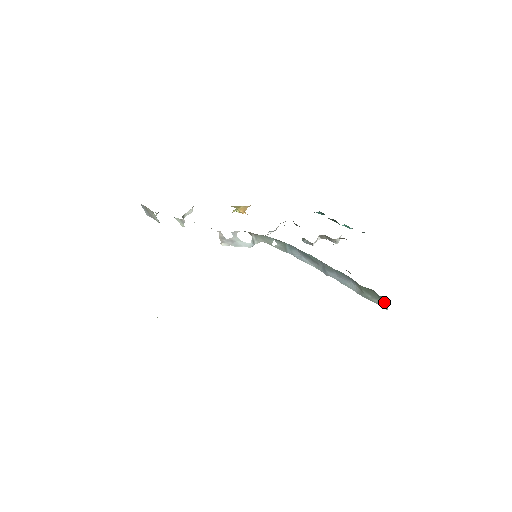
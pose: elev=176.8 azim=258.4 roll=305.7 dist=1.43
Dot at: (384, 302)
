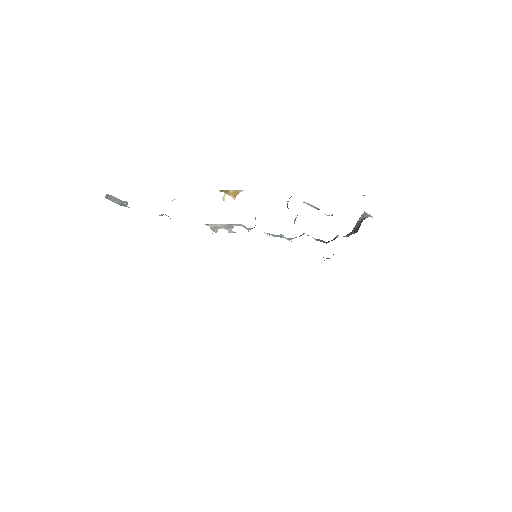
Dot at: occluded
